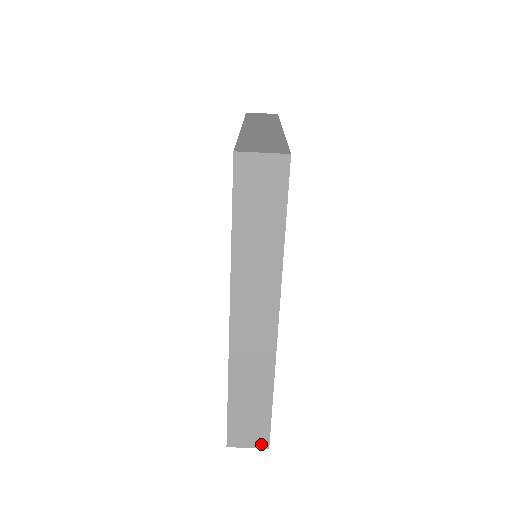
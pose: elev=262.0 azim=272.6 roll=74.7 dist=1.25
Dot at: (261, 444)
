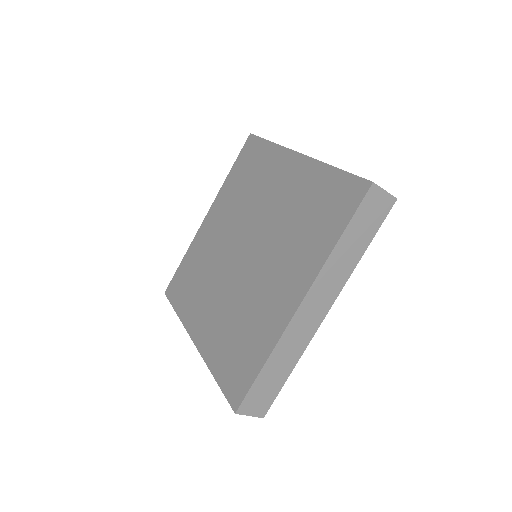
Dot at: occluded
